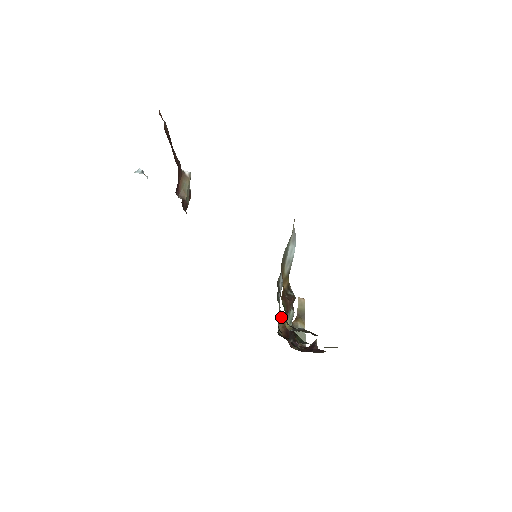
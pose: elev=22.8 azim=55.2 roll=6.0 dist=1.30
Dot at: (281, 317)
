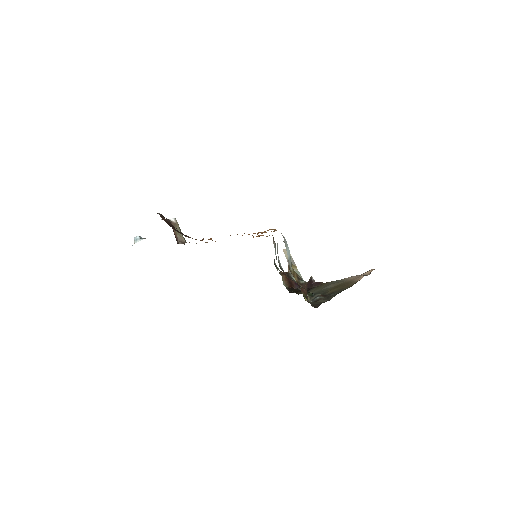
Dot at: (280, 273)
